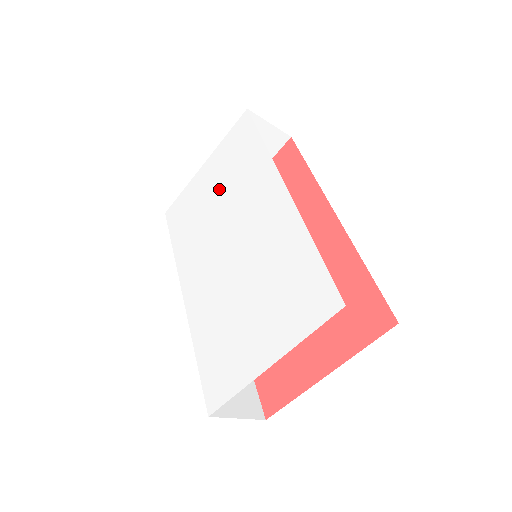
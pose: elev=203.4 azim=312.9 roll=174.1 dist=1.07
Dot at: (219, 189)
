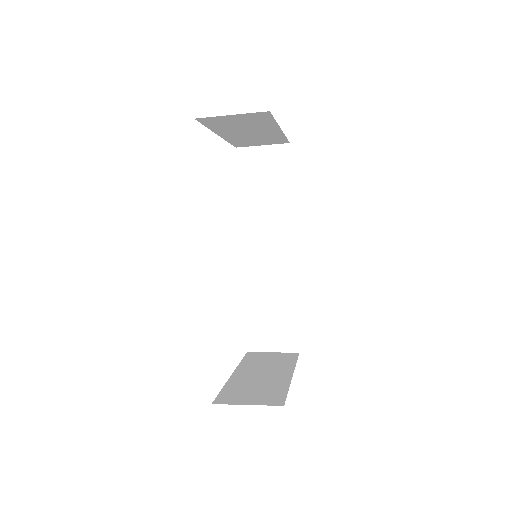
Dot at: occluded
